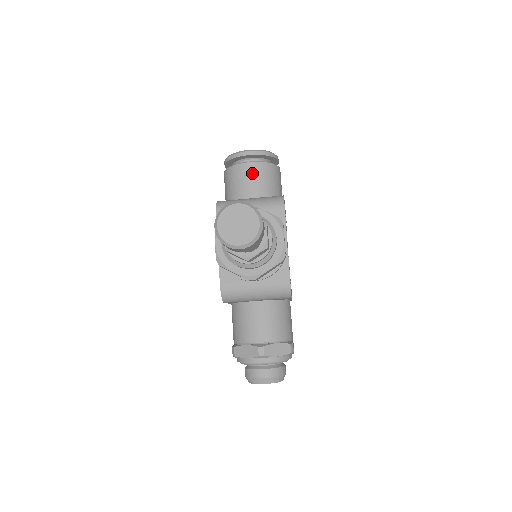
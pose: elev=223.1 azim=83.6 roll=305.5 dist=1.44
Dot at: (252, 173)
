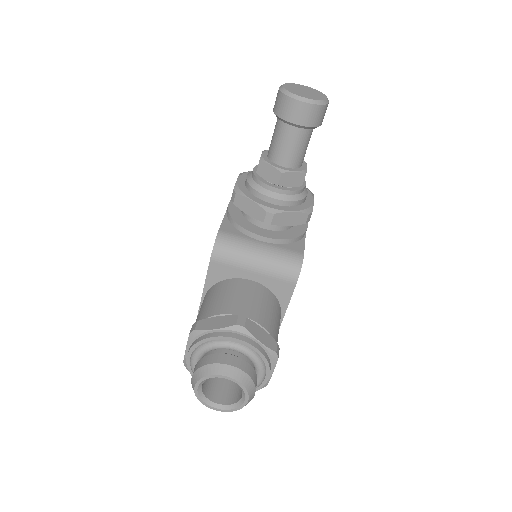
Dot at: occluded
